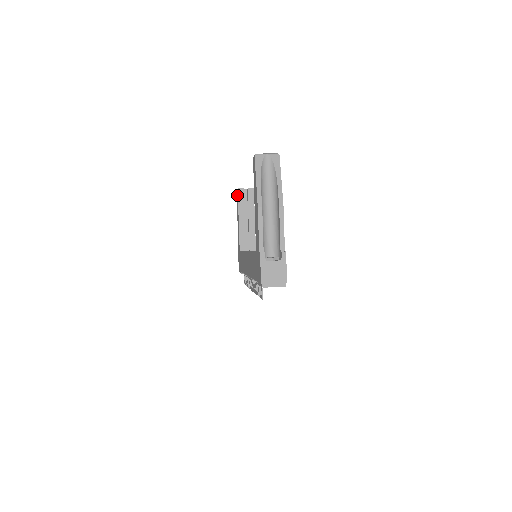
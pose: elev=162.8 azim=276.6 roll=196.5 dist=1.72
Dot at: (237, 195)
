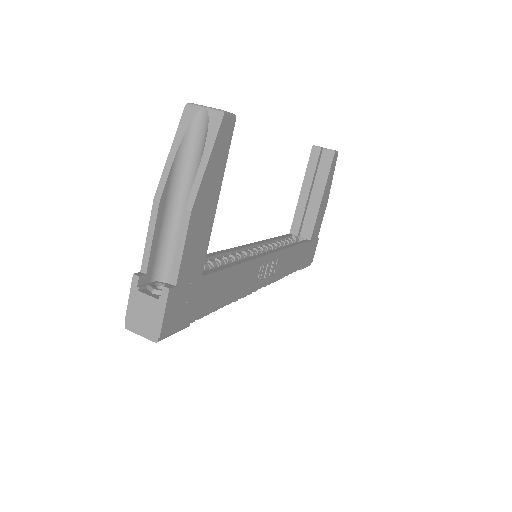
Dot at: occluded
